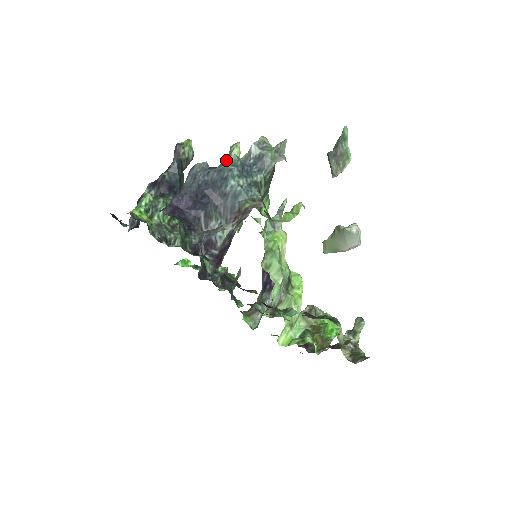
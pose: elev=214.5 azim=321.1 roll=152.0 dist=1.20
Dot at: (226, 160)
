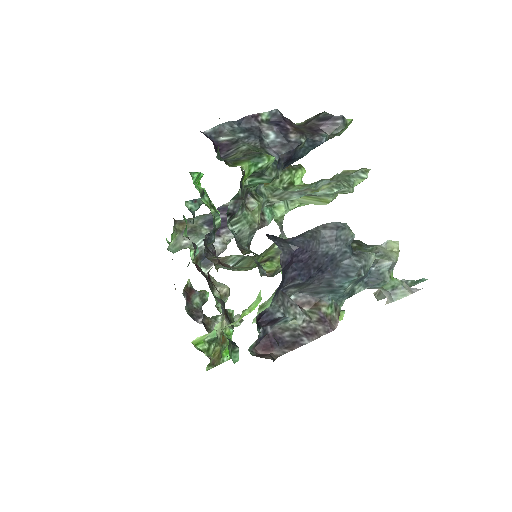
Dot at: (366, 256)
